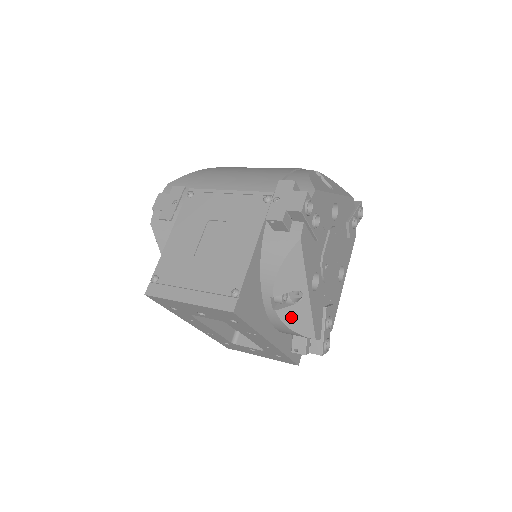
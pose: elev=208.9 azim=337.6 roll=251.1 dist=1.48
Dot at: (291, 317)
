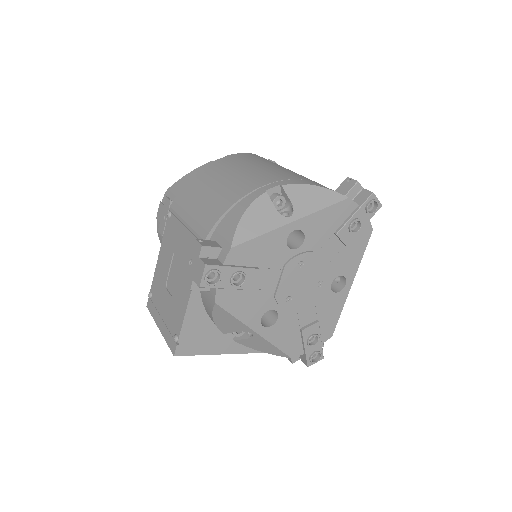
Dot at: (253, 345)
